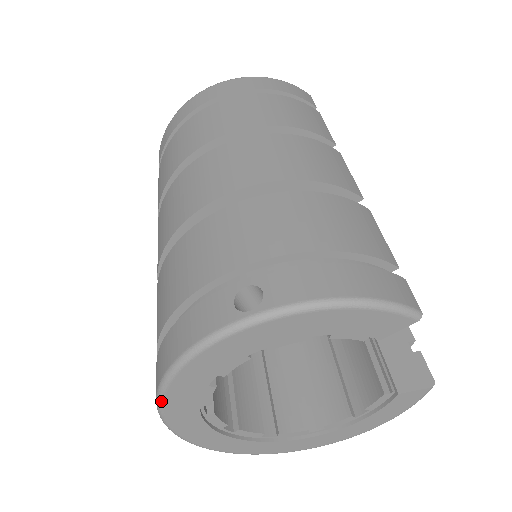
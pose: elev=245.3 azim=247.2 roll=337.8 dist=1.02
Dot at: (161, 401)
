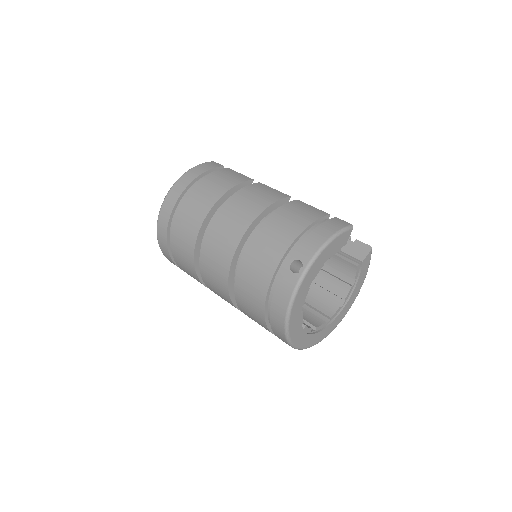
Dot at: (288, 334)
